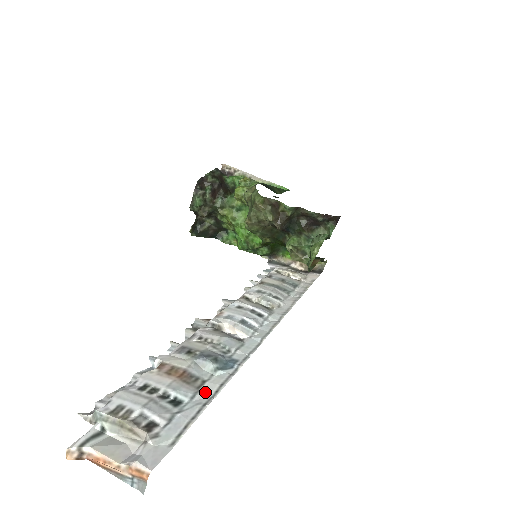
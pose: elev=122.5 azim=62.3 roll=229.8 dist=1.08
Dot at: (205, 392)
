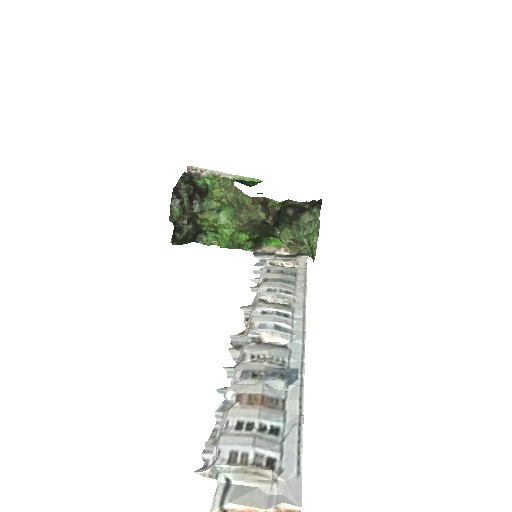
Dot at: (291, 411)
